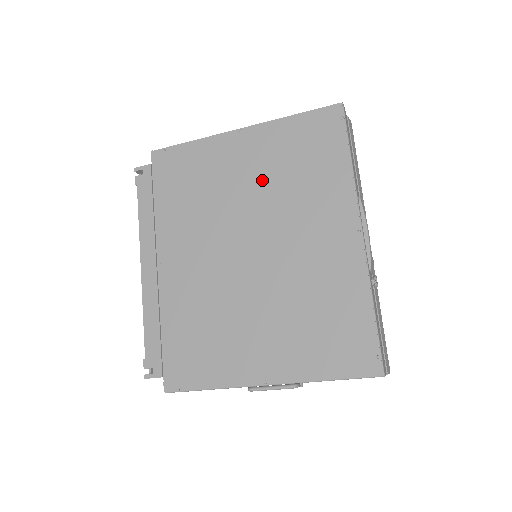
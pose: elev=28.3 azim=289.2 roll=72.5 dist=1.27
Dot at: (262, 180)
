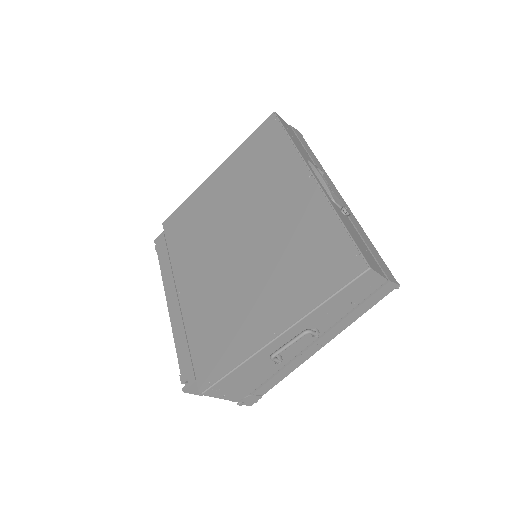
Dot at: (235, 191)
